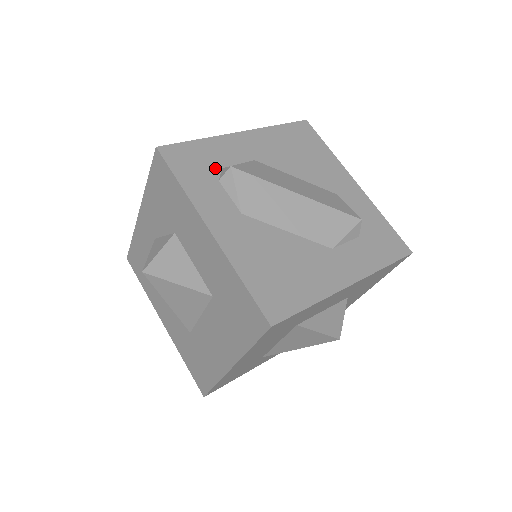
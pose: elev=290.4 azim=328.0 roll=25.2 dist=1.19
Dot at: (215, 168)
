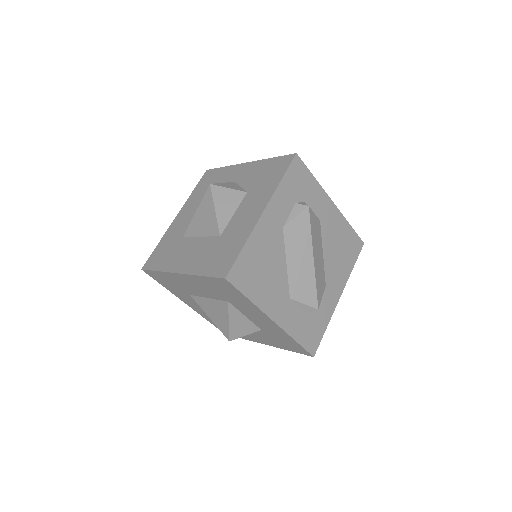
Dot at: (302, 197)
